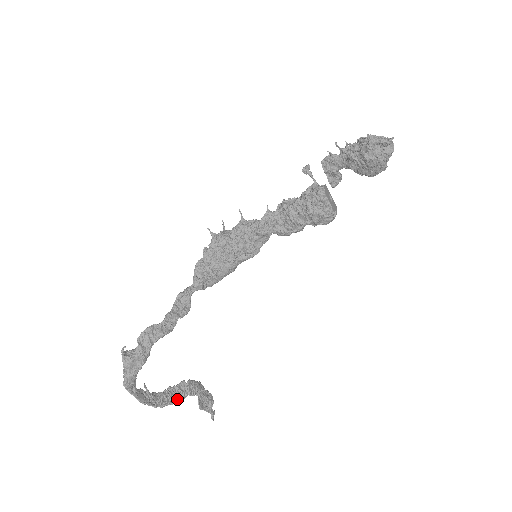
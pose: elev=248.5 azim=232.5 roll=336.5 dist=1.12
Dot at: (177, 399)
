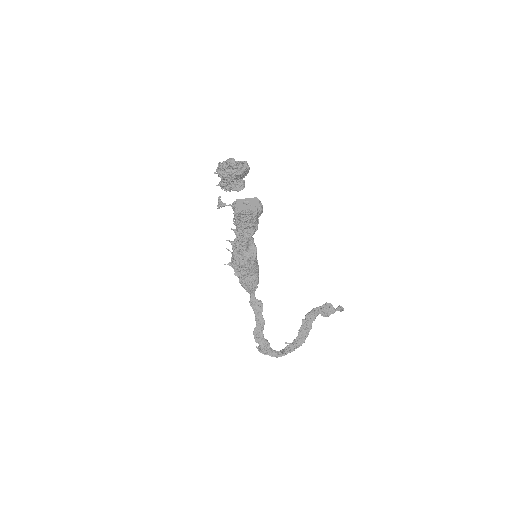
Dot at: (308, 331)
